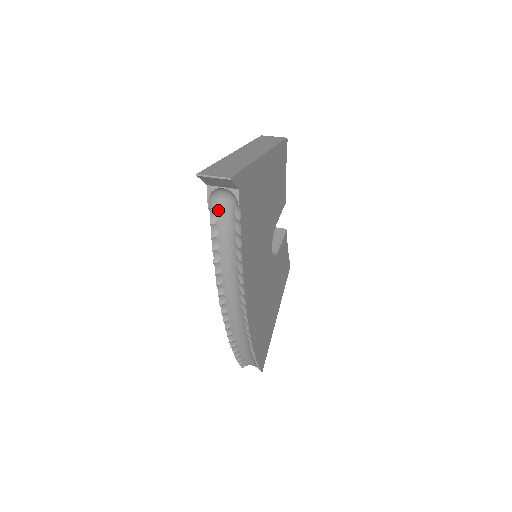
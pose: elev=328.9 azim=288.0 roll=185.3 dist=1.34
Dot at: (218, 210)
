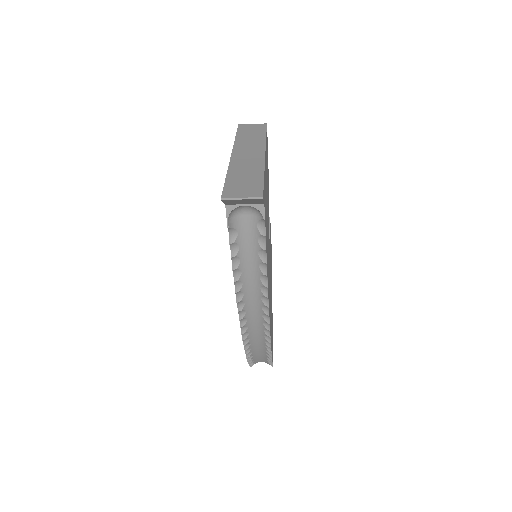
Dot at: (237, 228)
